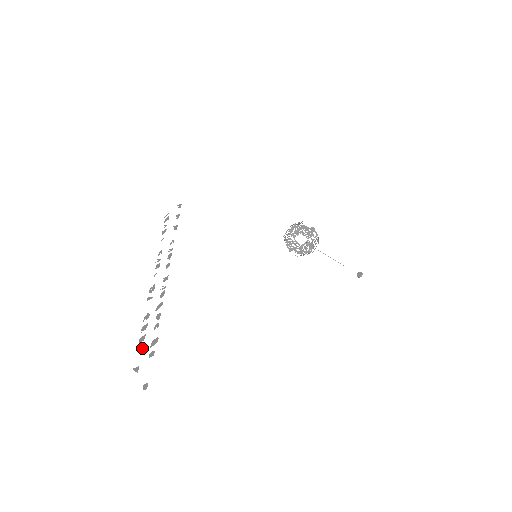
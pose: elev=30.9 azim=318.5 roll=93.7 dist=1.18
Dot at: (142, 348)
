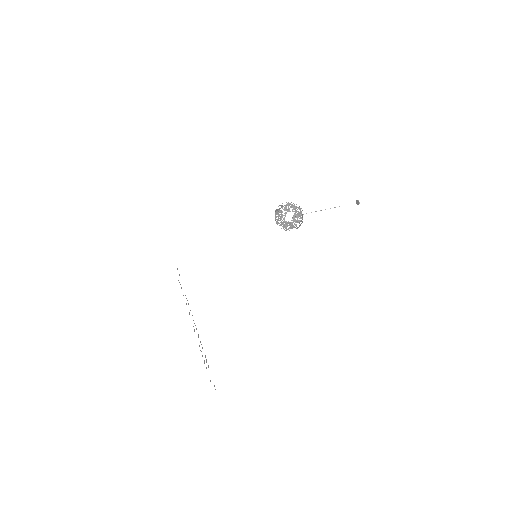
Dot at: (206, 367)
